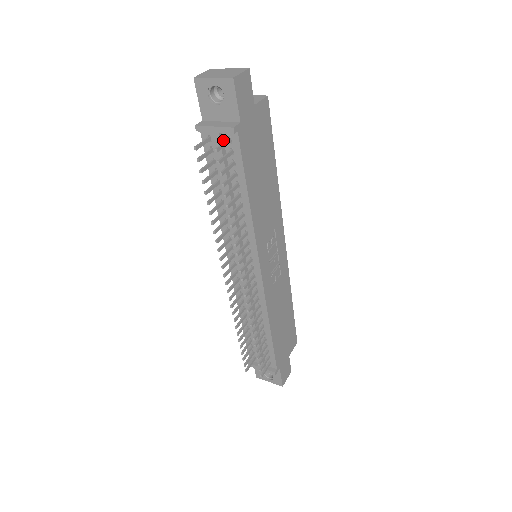
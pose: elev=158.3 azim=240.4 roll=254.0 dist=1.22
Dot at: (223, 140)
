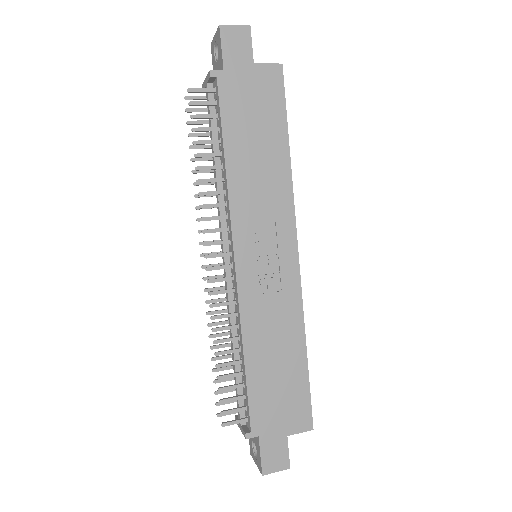
Dot at: (214, 94)
